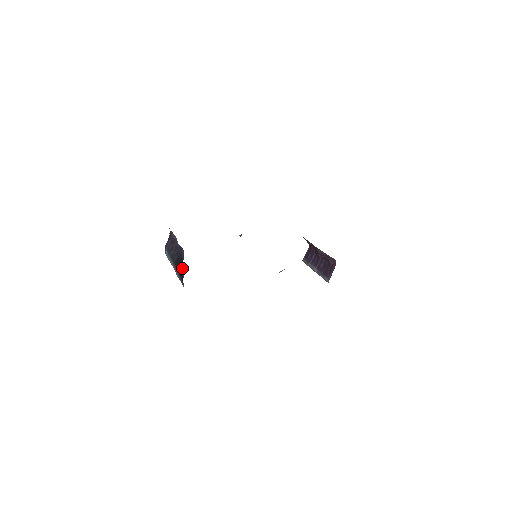
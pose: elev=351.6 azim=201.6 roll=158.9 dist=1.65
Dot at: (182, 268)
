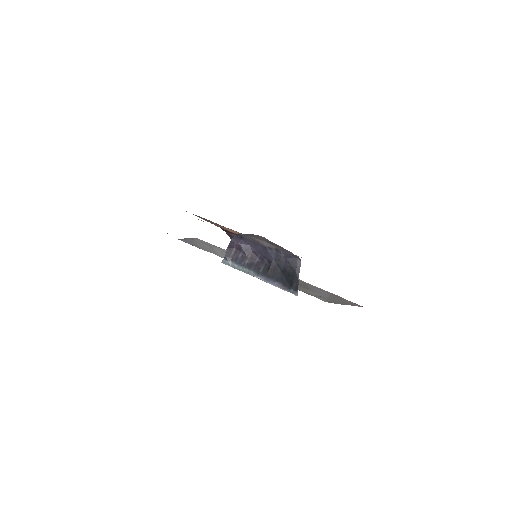
Dot at: (297, 277)
